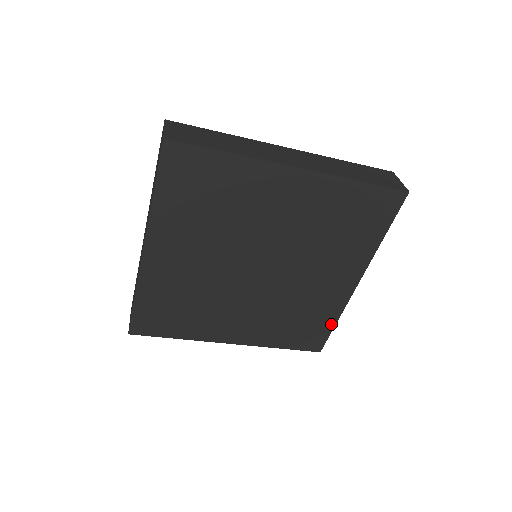
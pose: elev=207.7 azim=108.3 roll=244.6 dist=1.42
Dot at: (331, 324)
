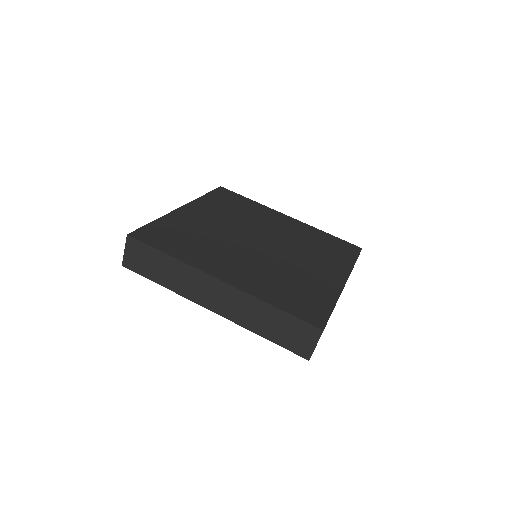
Dot at: occluded
